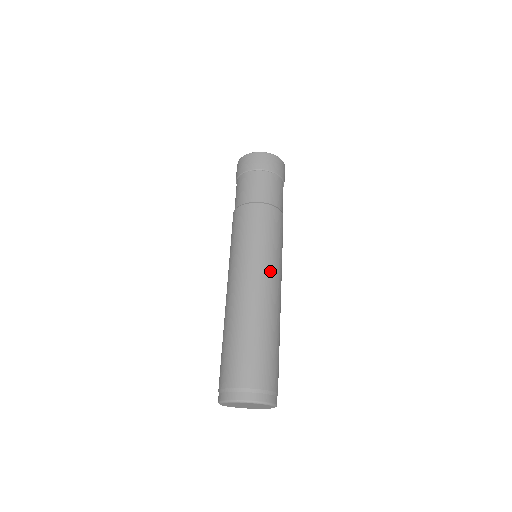
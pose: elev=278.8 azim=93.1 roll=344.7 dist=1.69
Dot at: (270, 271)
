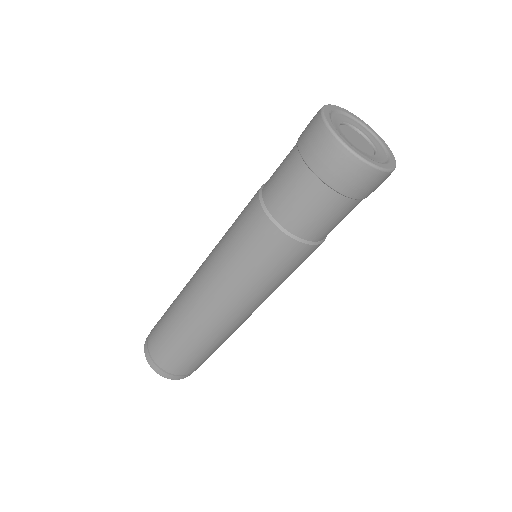
Dot at: (254, 307)
